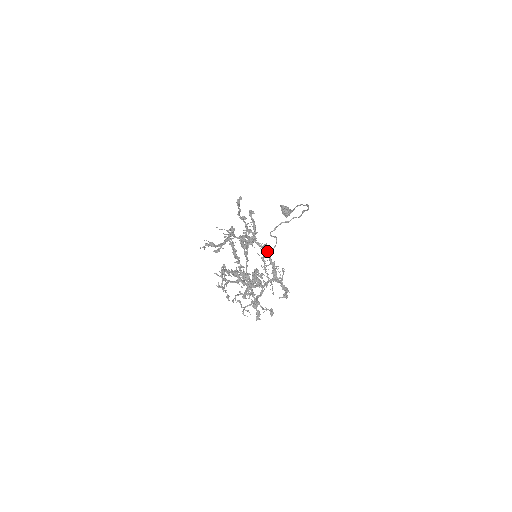
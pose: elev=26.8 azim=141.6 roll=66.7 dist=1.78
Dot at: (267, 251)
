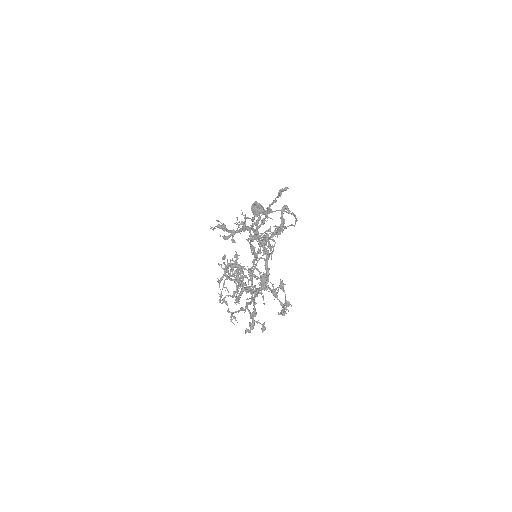
Dot at: (267, 254)
